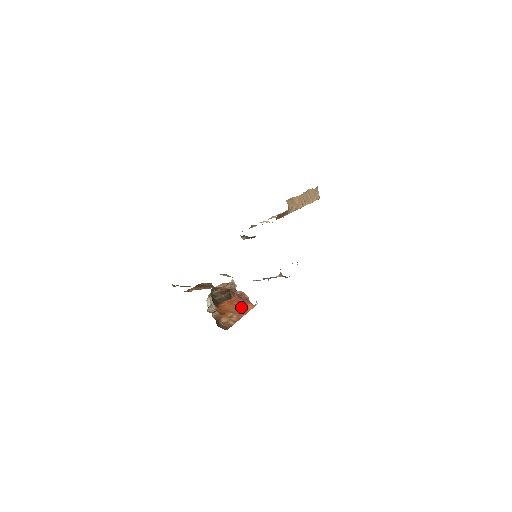
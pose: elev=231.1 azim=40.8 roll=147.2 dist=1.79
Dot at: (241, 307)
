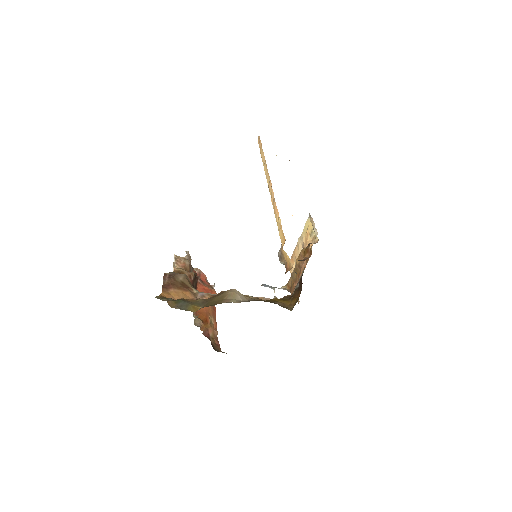
Dot at: occluded
